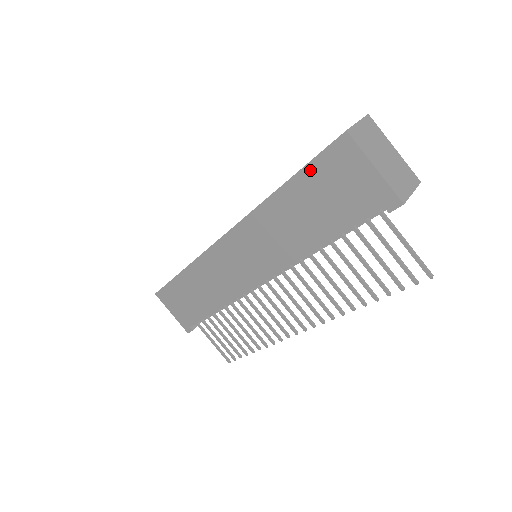
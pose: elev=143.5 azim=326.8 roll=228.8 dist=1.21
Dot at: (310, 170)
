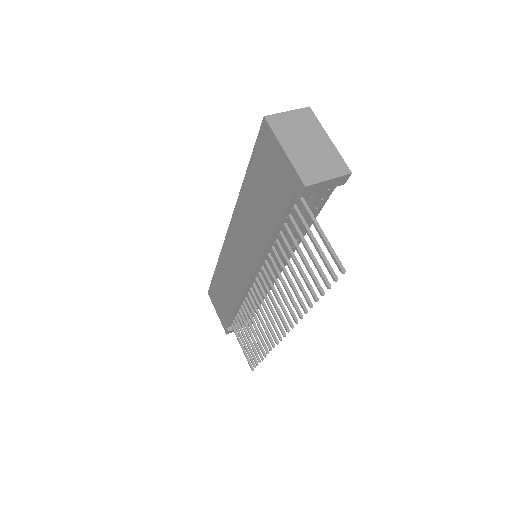
Dot at: (254, 160)
